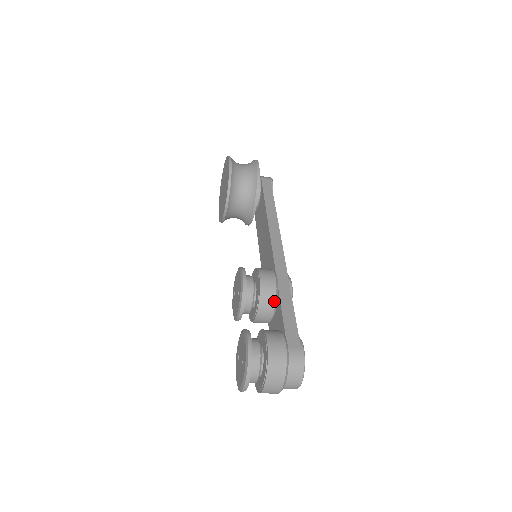
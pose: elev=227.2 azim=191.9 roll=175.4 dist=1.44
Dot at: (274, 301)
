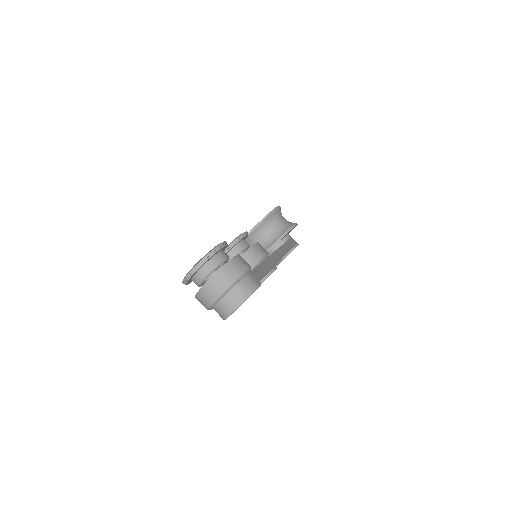
Dot at: (255, 263)
